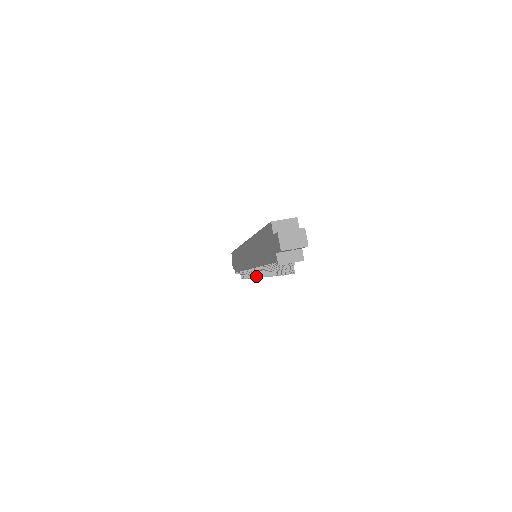
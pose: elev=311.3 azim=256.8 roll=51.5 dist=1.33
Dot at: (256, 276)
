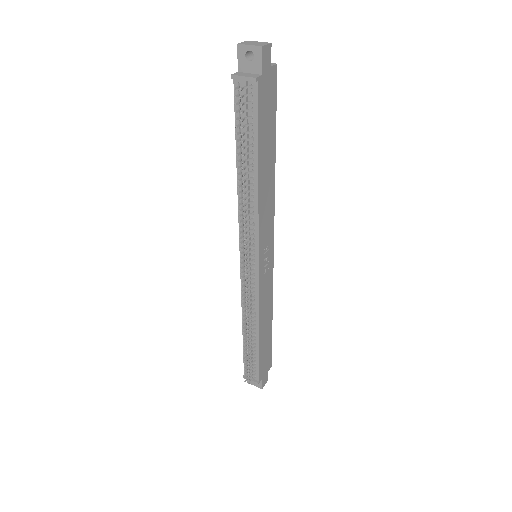
Dot at: occluded
